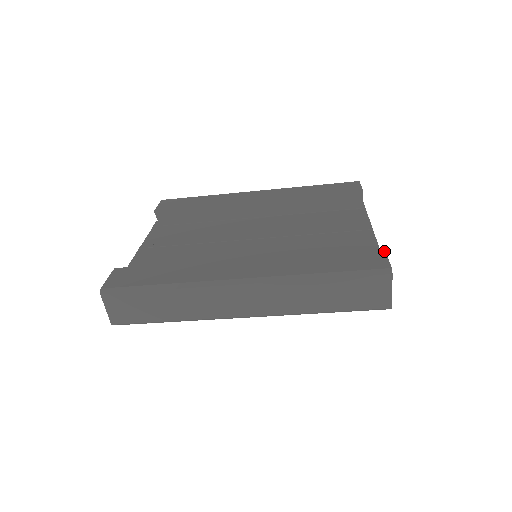
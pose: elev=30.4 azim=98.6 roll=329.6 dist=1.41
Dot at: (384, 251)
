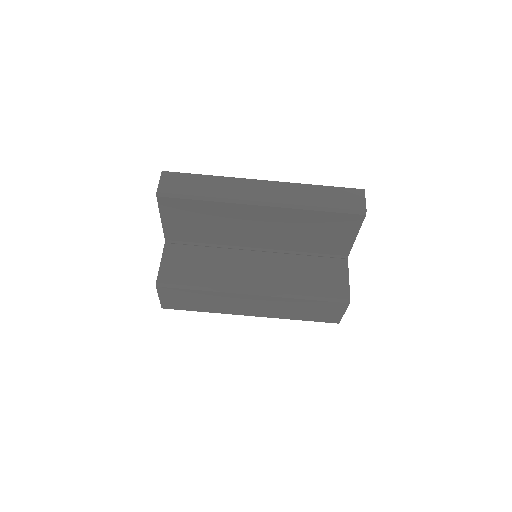
Dot at: occluded
